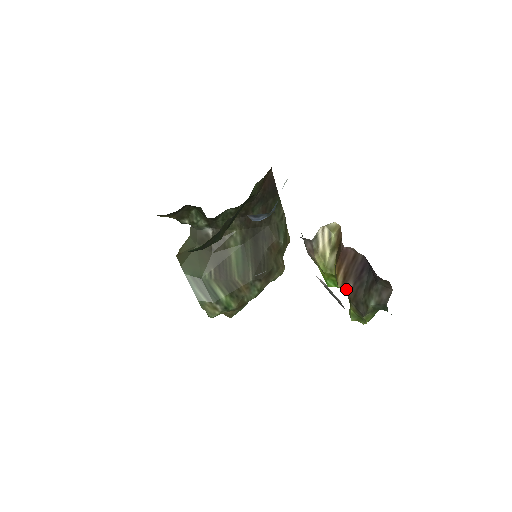
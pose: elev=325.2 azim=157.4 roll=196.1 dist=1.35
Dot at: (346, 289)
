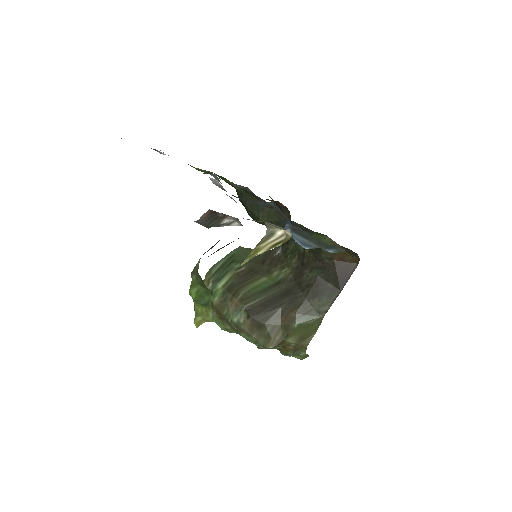
Dot at: occluded
